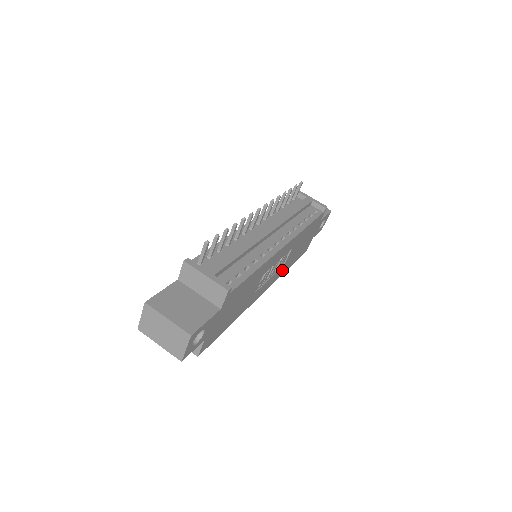
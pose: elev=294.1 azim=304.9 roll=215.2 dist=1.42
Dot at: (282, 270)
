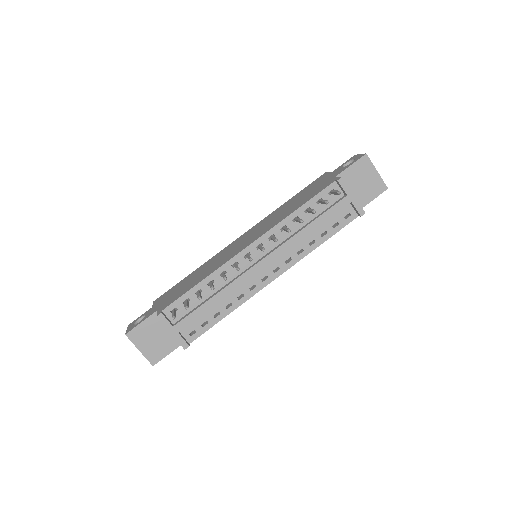
Dot at: occluded
